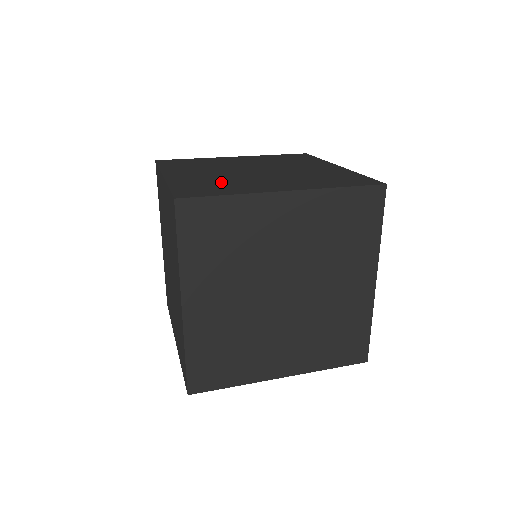
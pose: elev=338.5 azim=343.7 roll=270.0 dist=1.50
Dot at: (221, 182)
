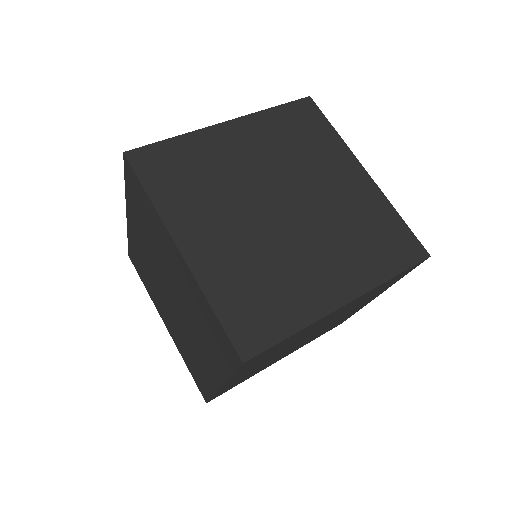
Dot at: (265, 276)
